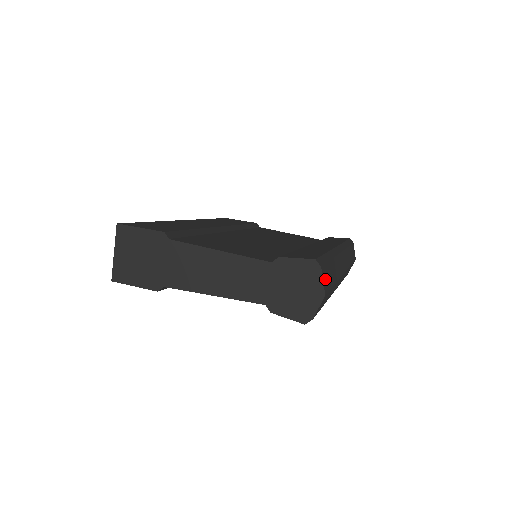
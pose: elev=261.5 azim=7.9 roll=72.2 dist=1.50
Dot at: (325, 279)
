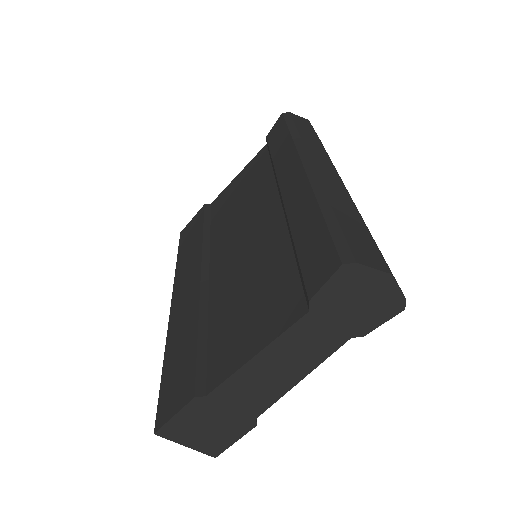
Dot at: (368, 257)
